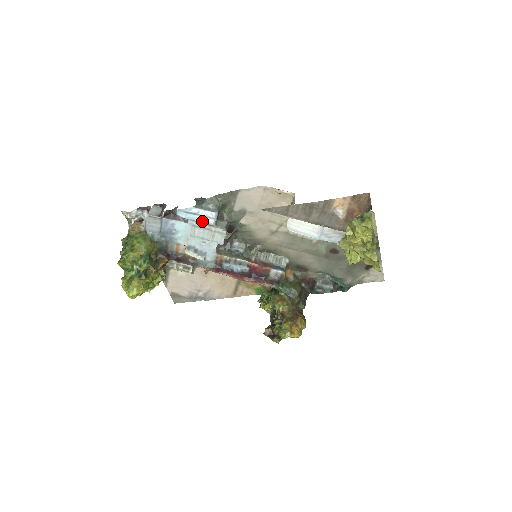
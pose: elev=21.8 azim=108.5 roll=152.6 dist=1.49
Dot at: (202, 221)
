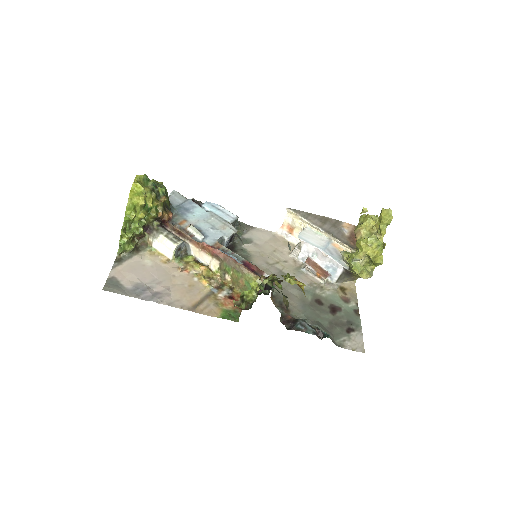
Dot at: (222, 216)
